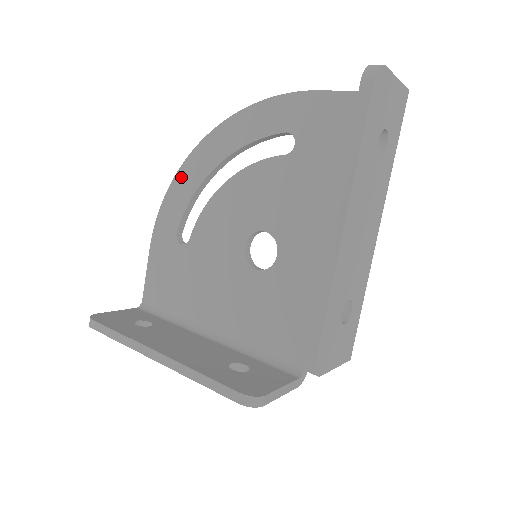
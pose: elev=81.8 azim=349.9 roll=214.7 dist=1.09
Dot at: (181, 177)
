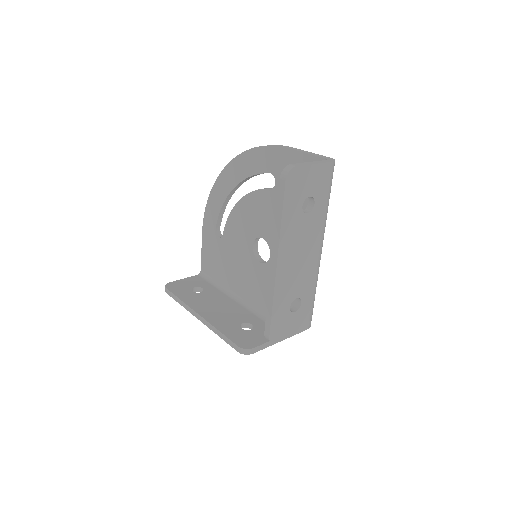
Dot at: (215, 191)
